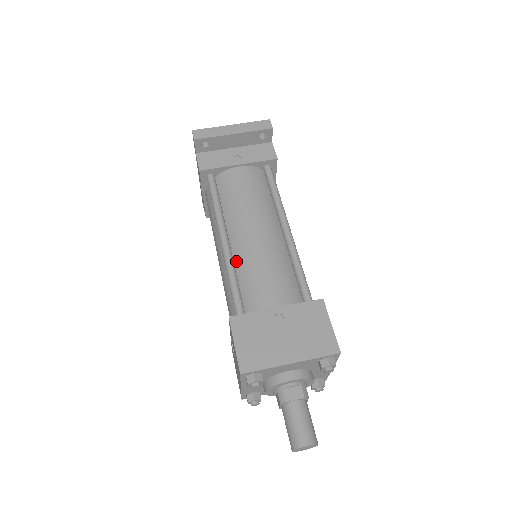
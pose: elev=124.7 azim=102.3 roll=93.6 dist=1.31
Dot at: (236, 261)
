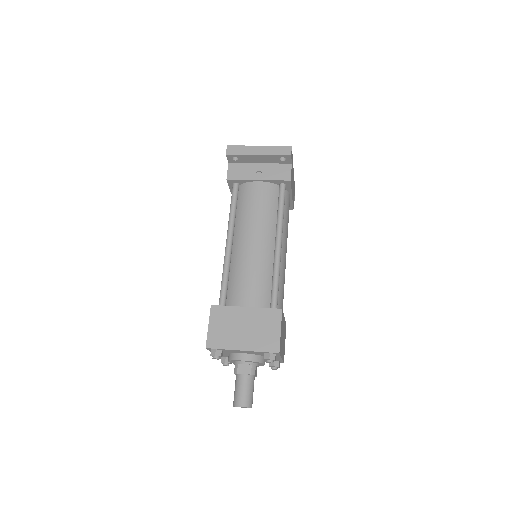
Dot at: (232, 261)
